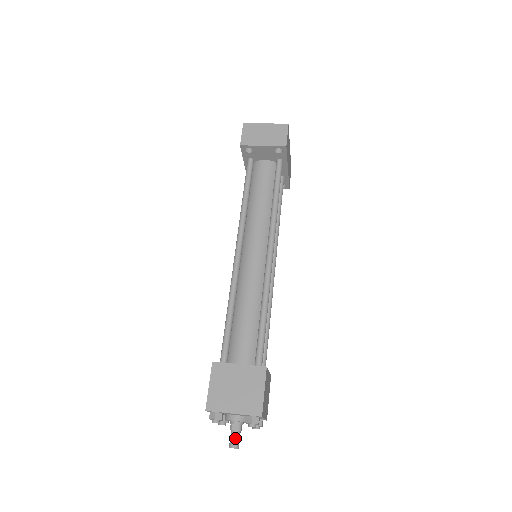
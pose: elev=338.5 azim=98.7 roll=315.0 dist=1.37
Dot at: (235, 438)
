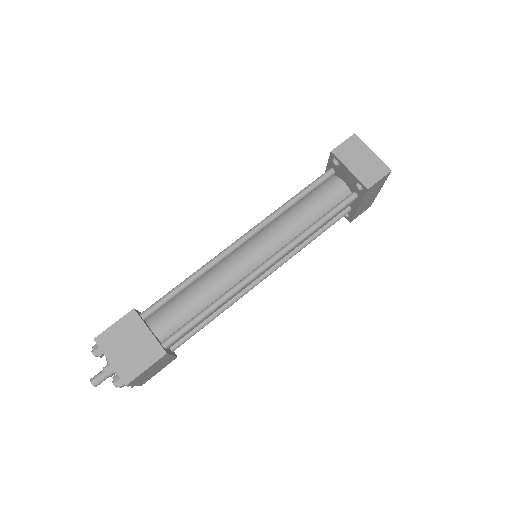
Dot at: (100, 378)
